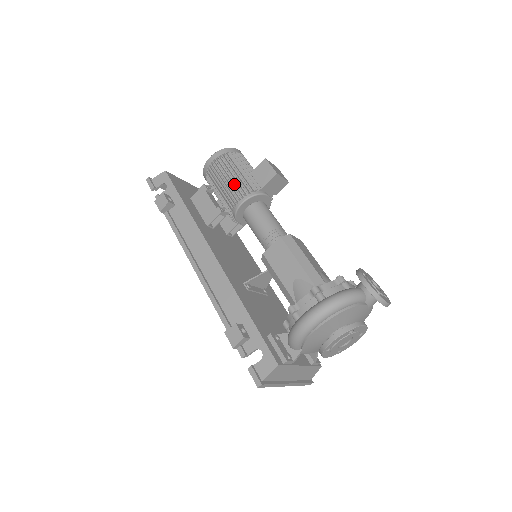
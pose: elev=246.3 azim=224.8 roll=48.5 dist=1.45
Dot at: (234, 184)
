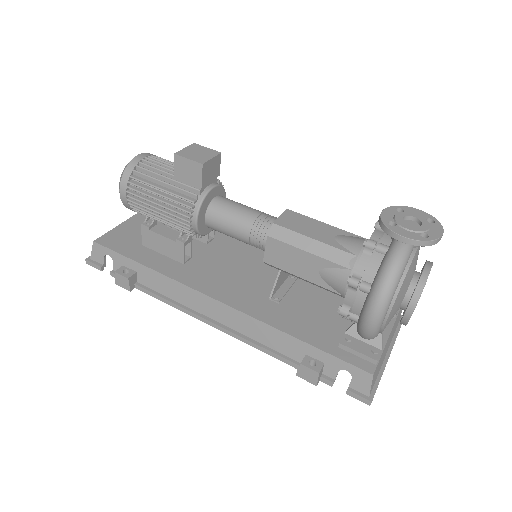
Dot at: (170, 207)
